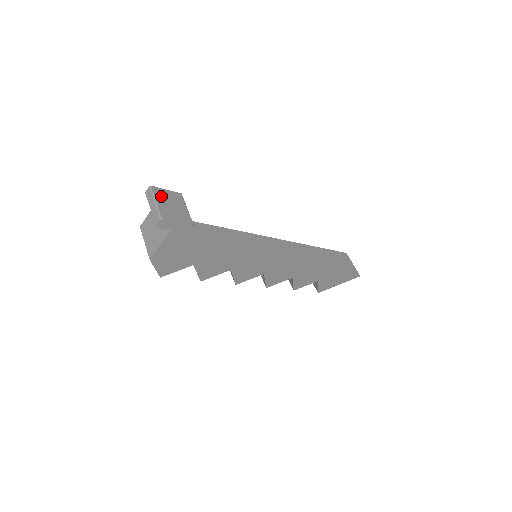
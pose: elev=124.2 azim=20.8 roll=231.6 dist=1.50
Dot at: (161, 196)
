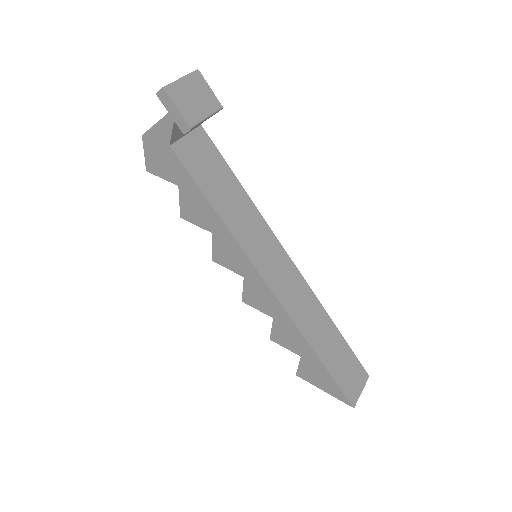
Dot at: (196, 83)
